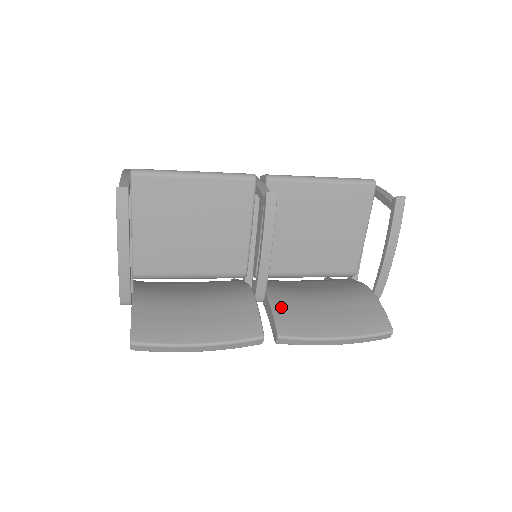
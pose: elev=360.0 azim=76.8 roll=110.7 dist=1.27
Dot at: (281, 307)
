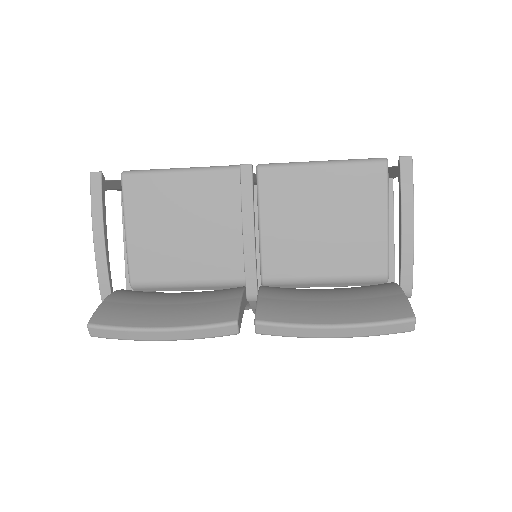
Dot at: (270, 297)
